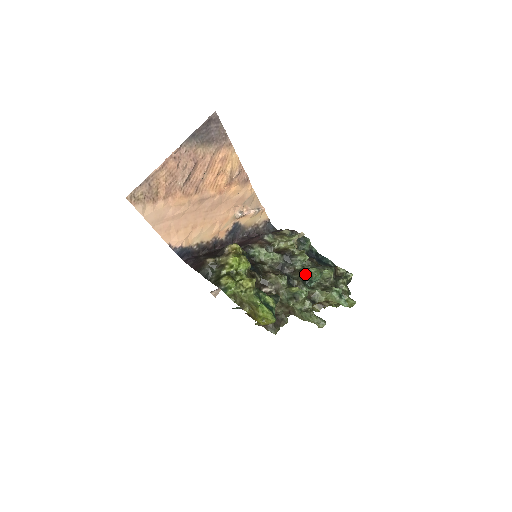
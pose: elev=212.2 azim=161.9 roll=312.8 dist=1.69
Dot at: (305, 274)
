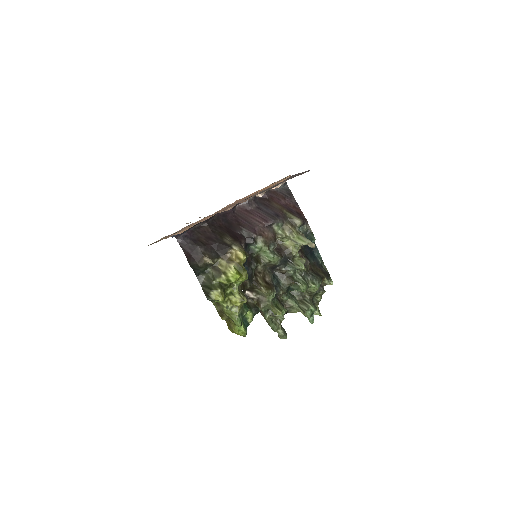
Dot at: (293, 285)
